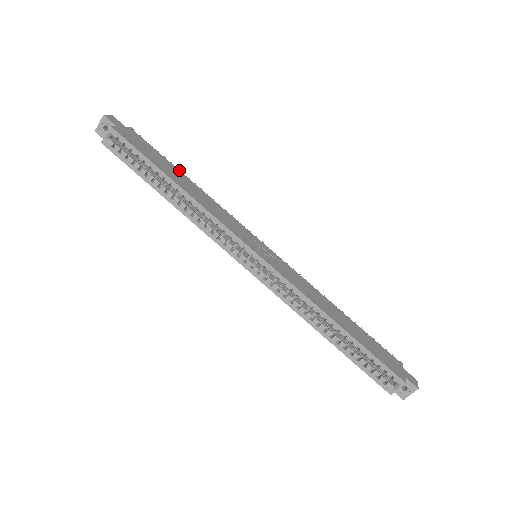
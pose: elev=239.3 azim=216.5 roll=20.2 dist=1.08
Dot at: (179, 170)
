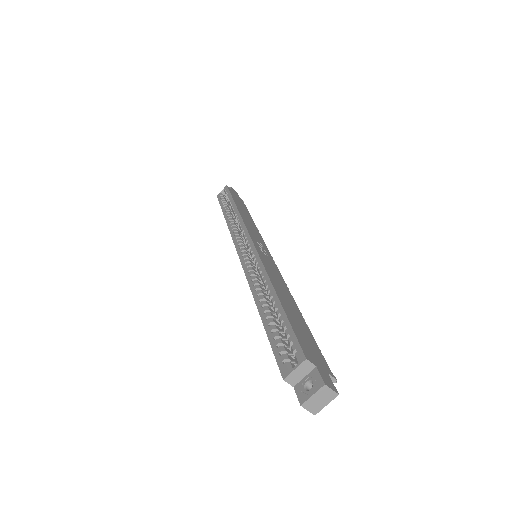
Dot at: (251, 217)
